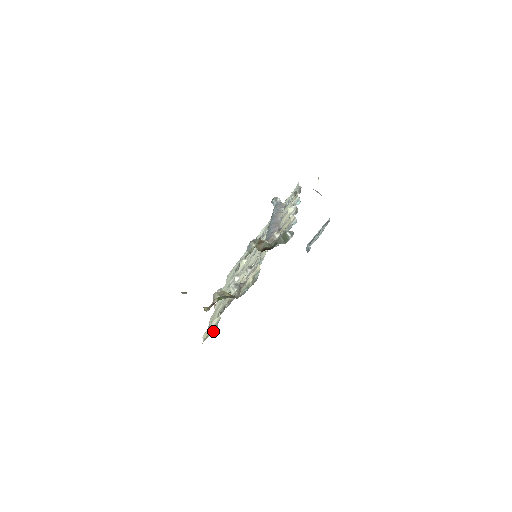
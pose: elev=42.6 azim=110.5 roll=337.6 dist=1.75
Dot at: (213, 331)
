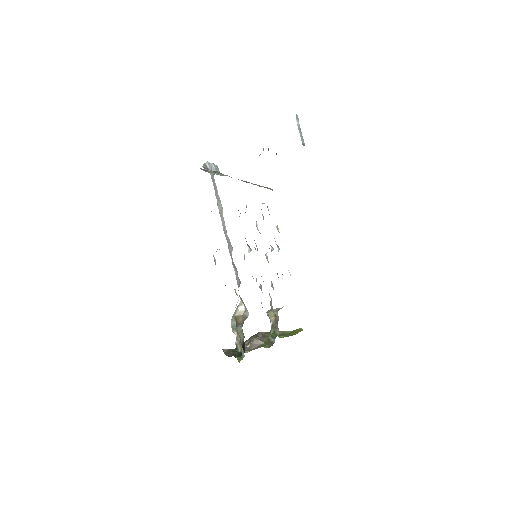
Dot at: occluded
